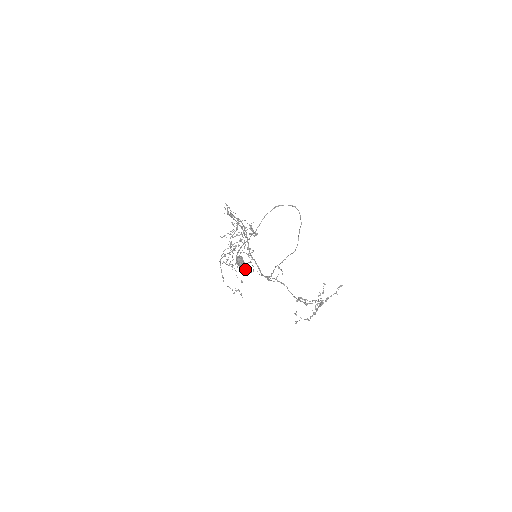
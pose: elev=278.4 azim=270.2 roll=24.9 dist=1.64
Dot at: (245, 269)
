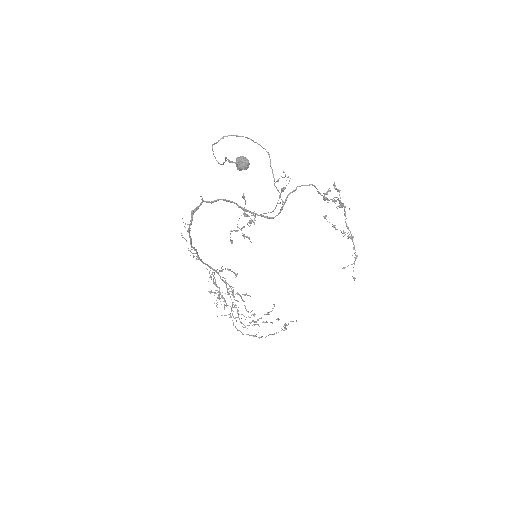
Dot at: occluded
